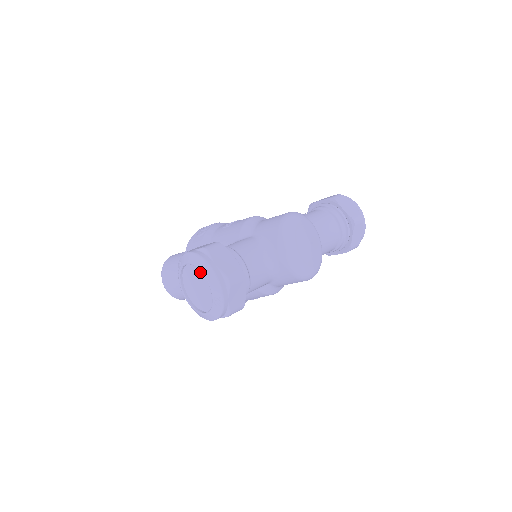
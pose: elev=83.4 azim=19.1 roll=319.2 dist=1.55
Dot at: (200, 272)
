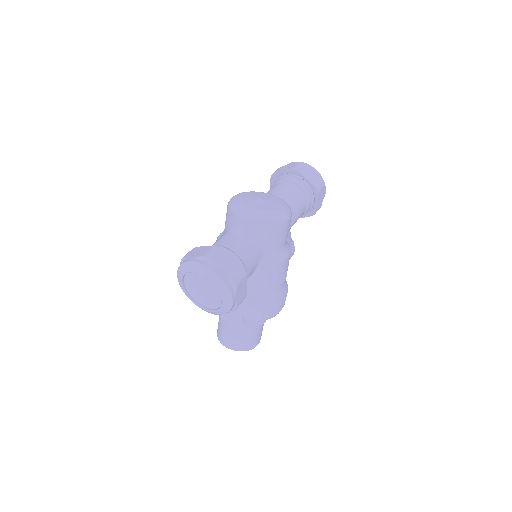
Dot at: (190, 276)
